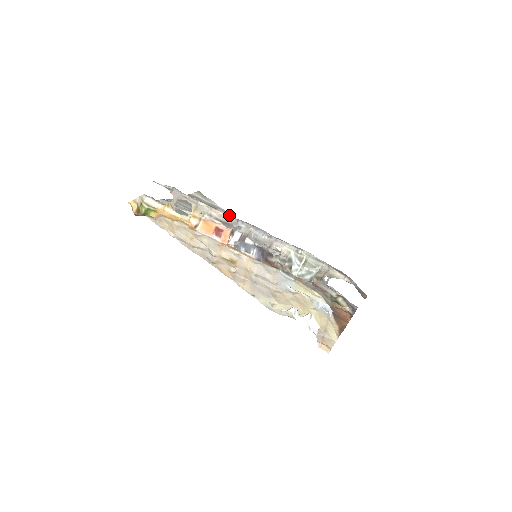
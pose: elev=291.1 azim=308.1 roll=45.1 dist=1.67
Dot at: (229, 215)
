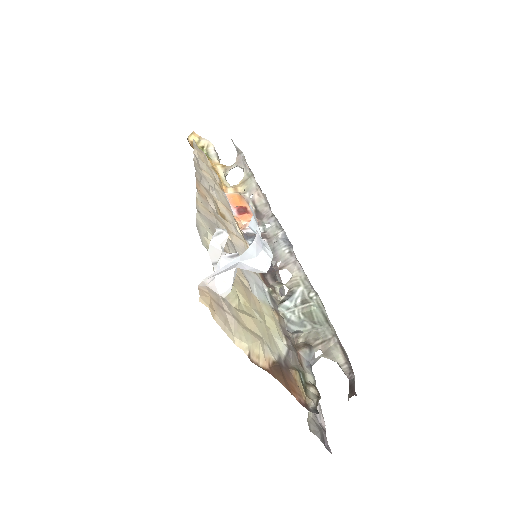
Dot at: (269, 205)
